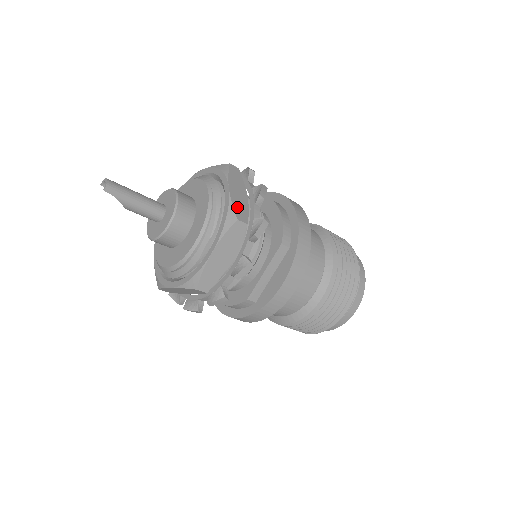
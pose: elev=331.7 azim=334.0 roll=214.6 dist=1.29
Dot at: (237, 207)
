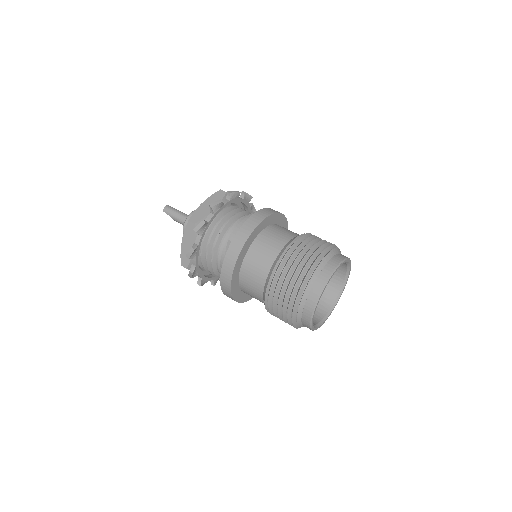
Dot at: (196, 214)
